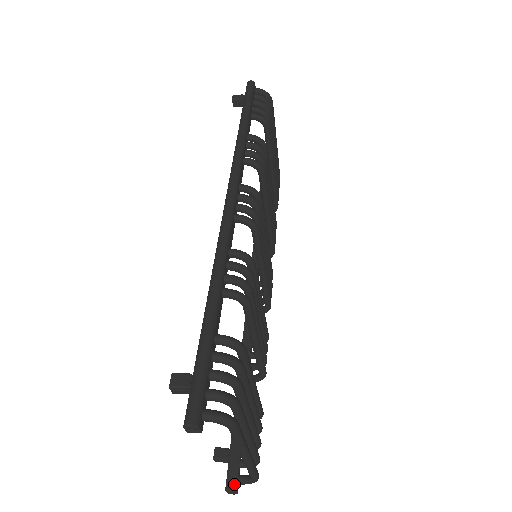
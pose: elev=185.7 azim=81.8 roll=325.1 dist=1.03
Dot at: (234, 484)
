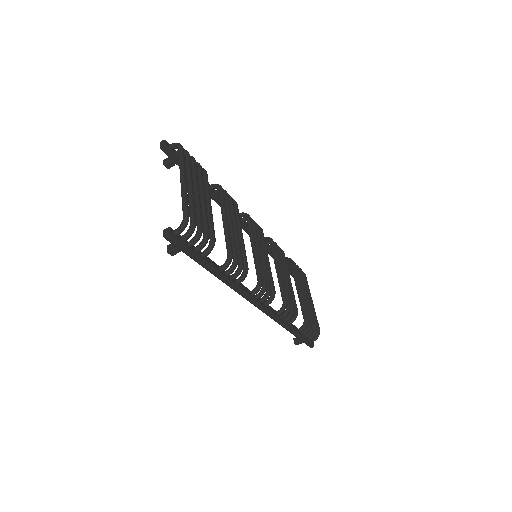
Dot at: (171, 229)
